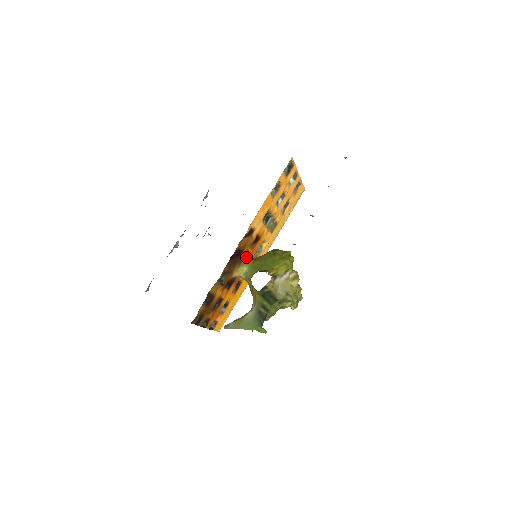
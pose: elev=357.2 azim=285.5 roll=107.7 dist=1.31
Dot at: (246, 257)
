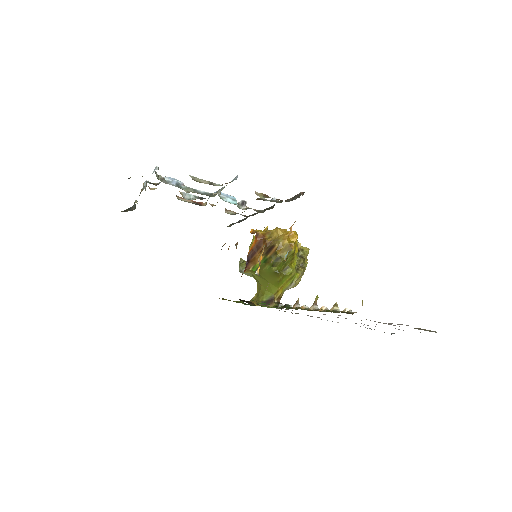
Dot at: (246, 263)
